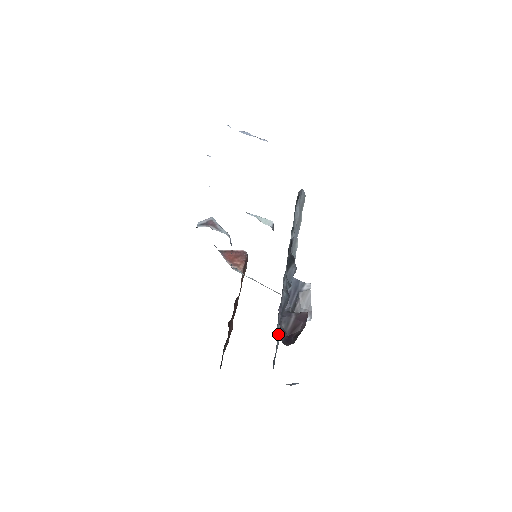
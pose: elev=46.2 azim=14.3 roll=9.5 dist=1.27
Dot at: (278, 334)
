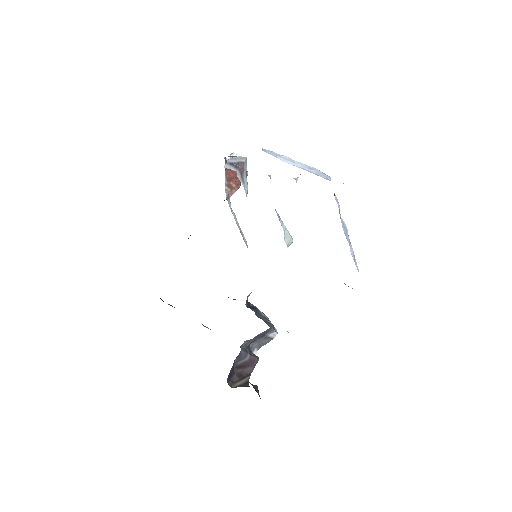
Dot at: occluded
